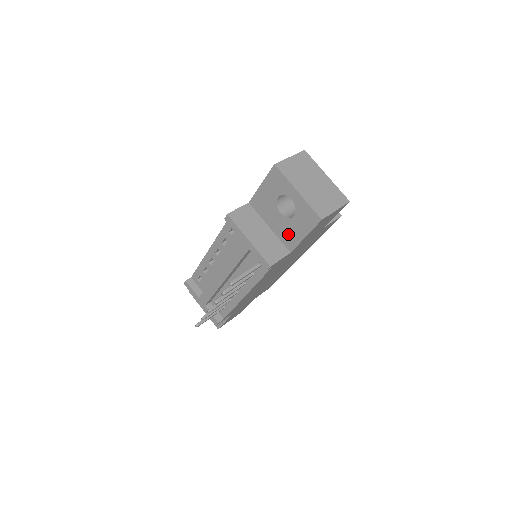
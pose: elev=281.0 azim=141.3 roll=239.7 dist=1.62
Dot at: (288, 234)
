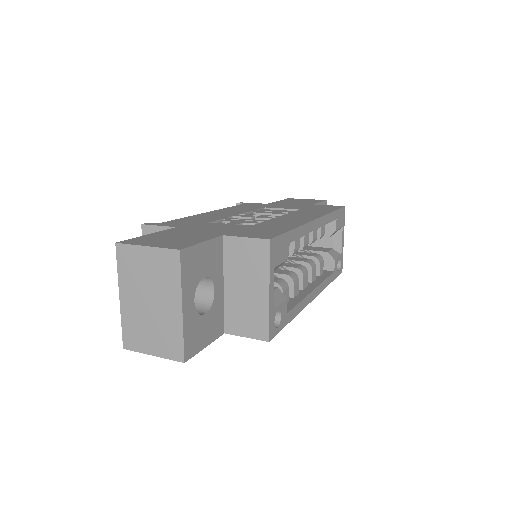
Dot at: occluded
